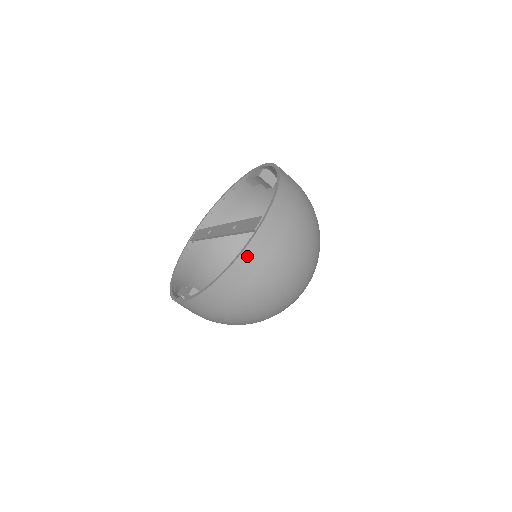
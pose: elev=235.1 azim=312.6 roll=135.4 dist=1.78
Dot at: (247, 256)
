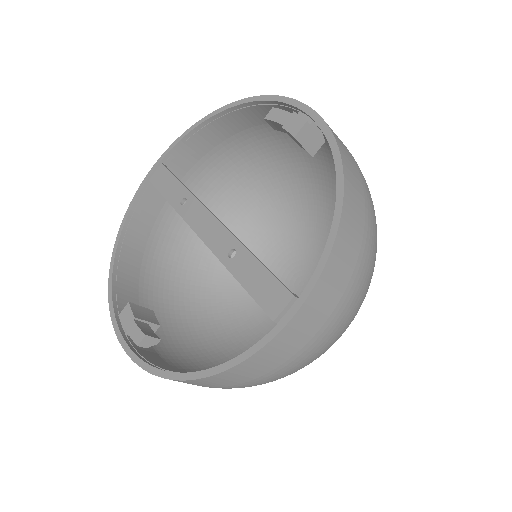
Dot at: (249, 364)
